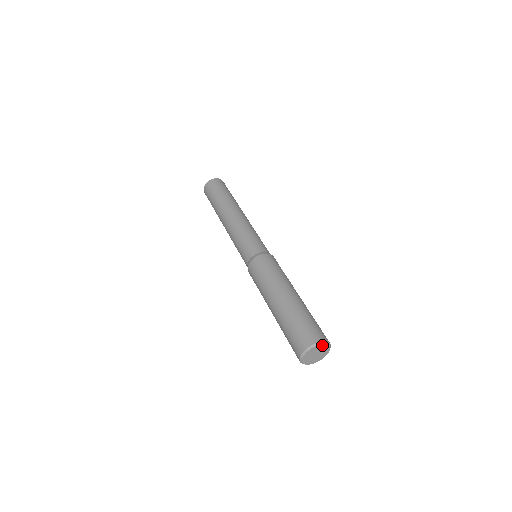
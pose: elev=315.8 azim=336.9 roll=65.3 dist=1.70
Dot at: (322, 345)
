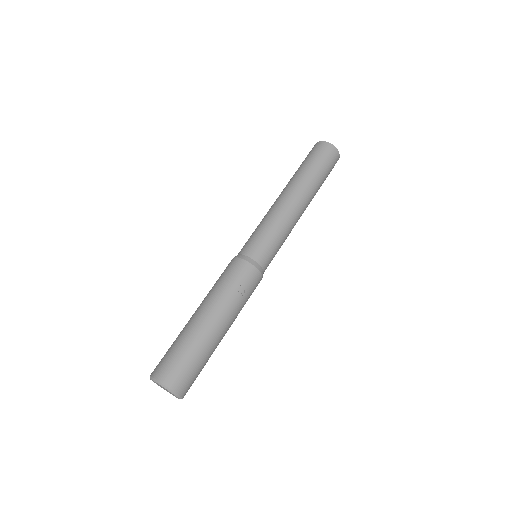
Dot at: (160, 385)
